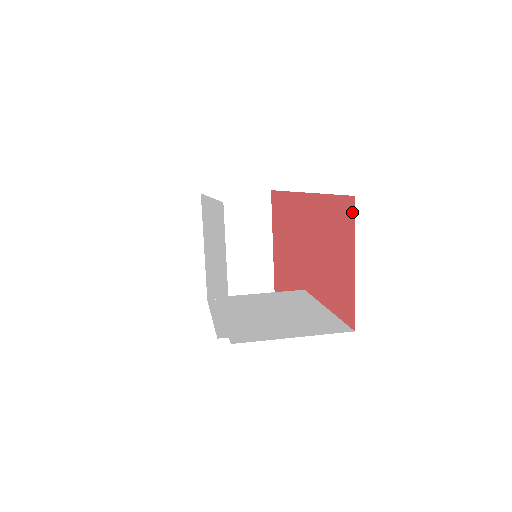
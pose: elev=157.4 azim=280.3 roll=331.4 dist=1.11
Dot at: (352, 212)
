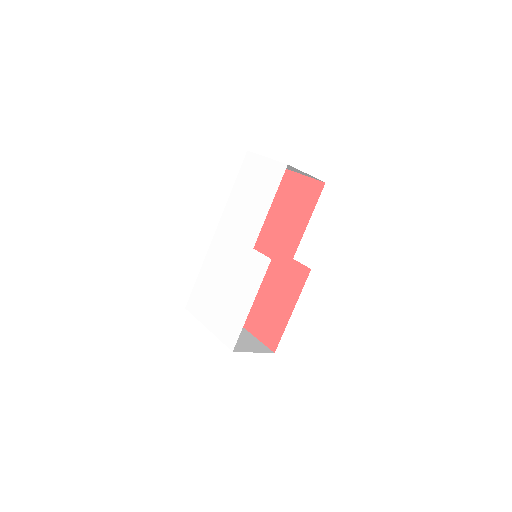
Dot at: (288, 172)
